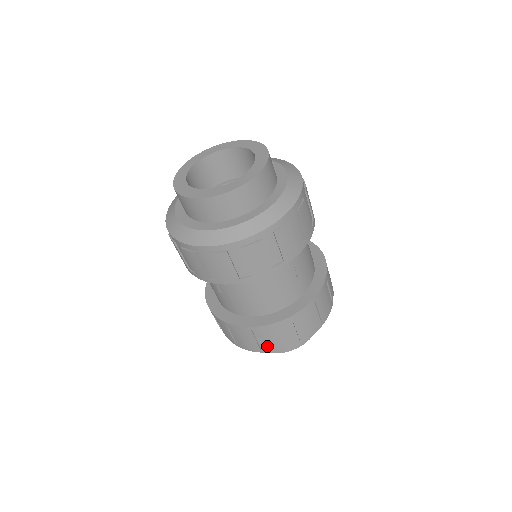
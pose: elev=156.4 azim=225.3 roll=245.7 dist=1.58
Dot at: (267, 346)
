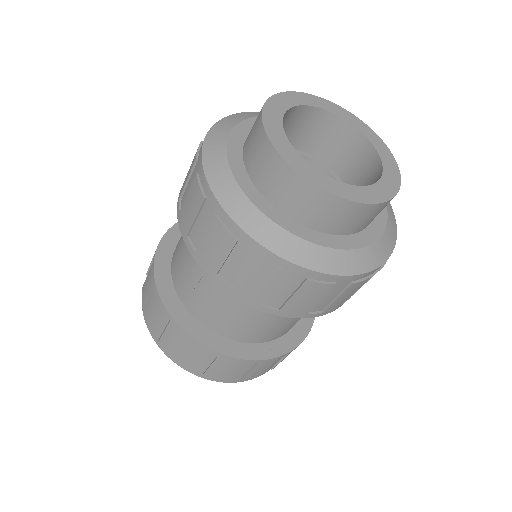
Dot at: (200, 369)
